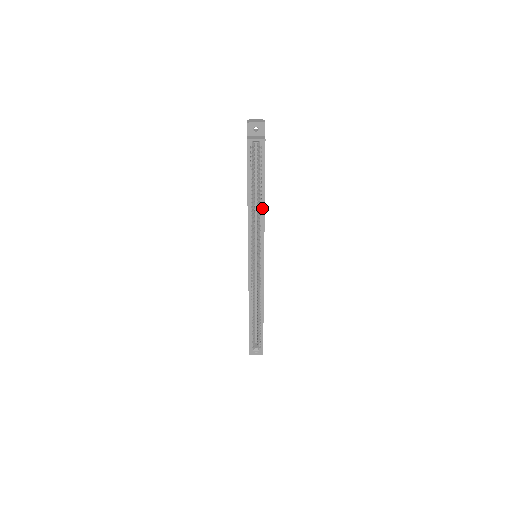
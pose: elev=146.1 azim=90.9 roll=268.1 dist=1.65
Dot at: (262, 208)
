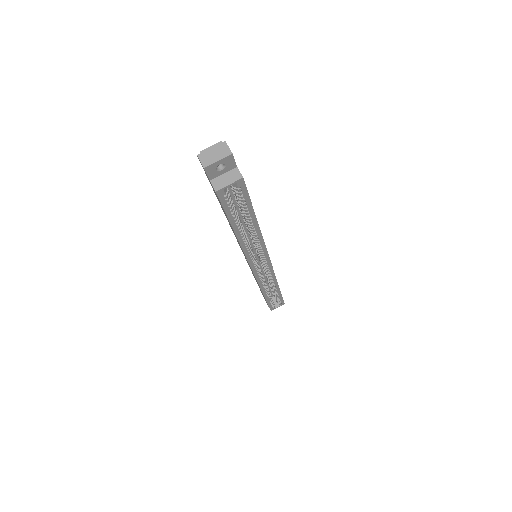
Dot at: (257, 232)
